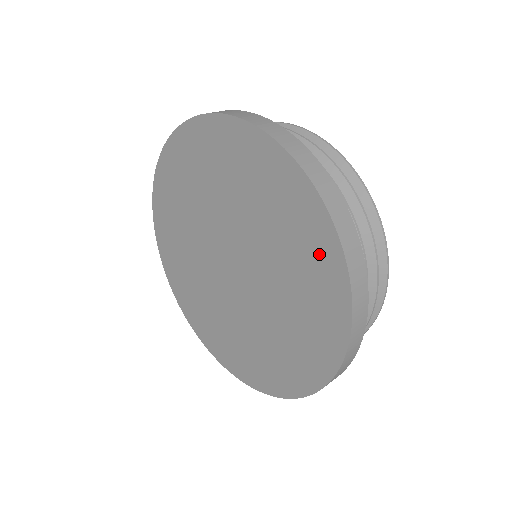
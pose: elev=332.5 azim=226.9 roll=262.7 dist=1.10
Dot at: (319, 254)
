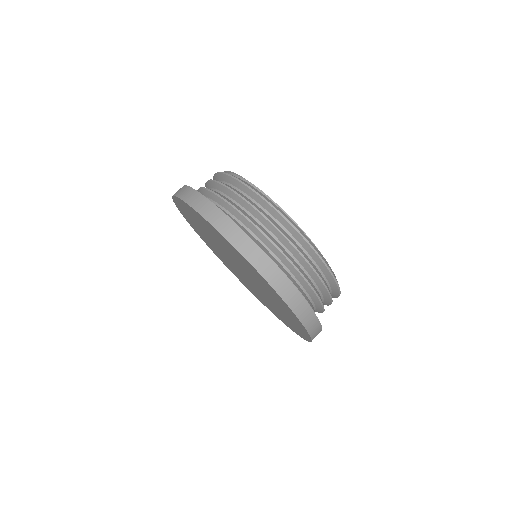
Dot at: (289, 325)
